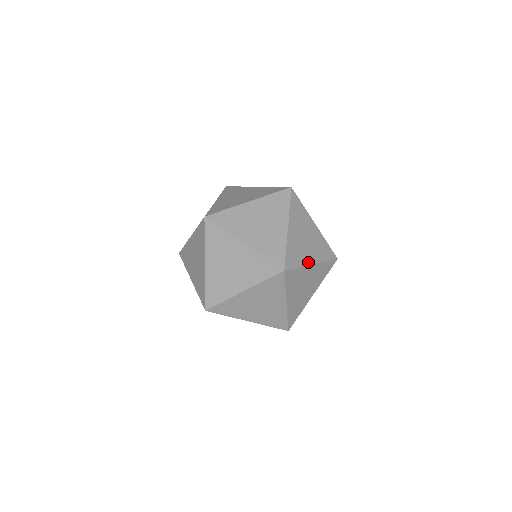
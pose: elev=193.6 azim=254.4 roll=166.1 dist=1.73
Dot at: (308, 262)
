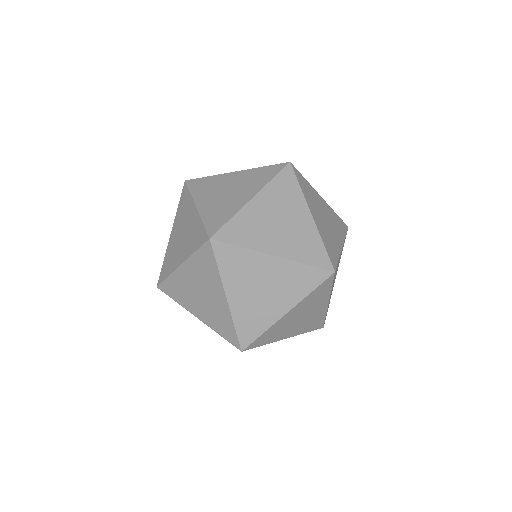
Dot at: occluded
